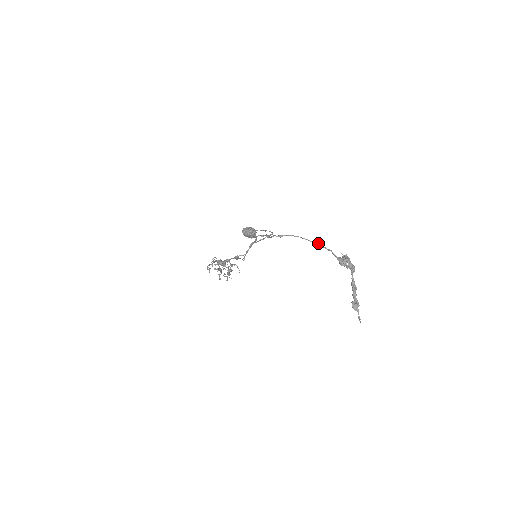
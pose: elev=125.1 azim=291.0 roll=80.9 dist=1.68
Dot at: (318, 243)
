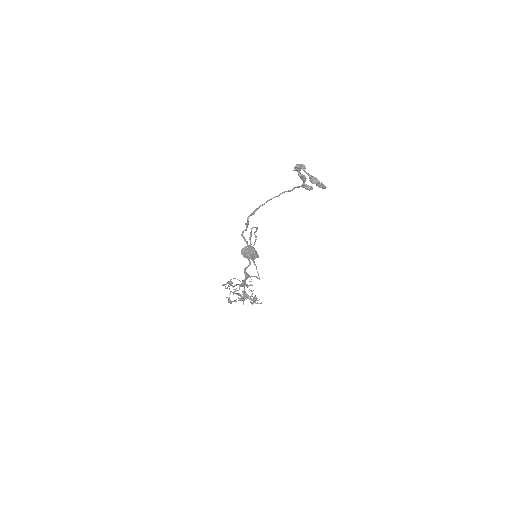
Dot at: (283, 192)
